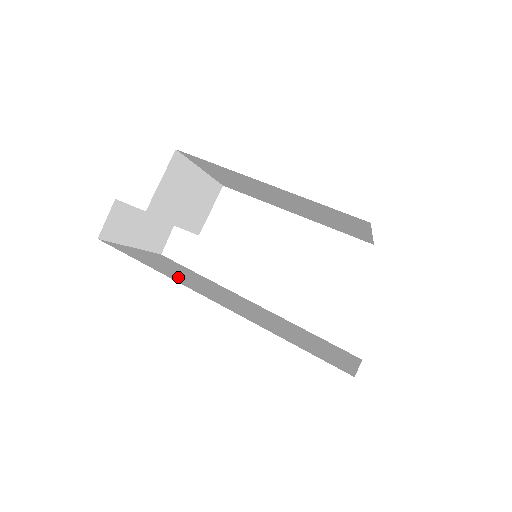
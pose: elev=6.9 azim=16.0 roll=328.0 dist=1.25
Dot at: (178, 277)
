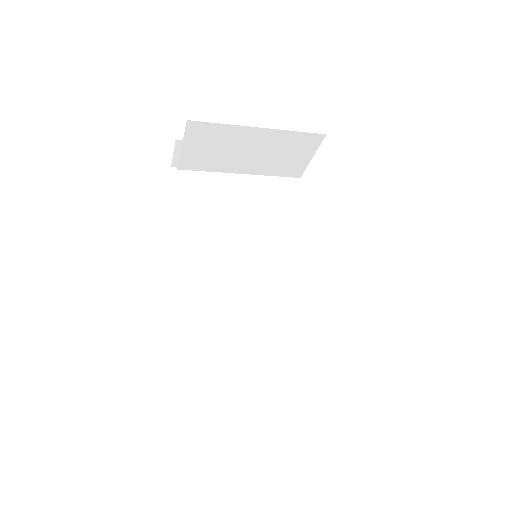
Dot at: (201, 234)
